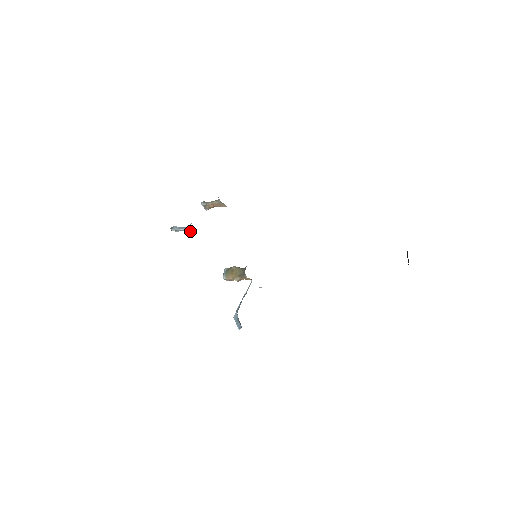
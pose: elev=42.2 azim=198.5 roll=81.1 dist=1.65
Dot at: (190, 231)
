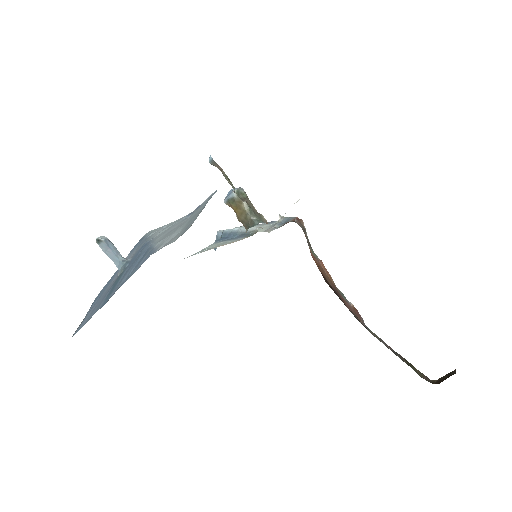
Dot at: (120, 272)
